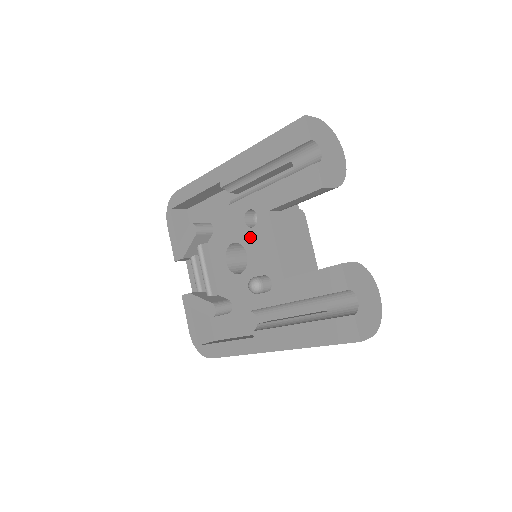
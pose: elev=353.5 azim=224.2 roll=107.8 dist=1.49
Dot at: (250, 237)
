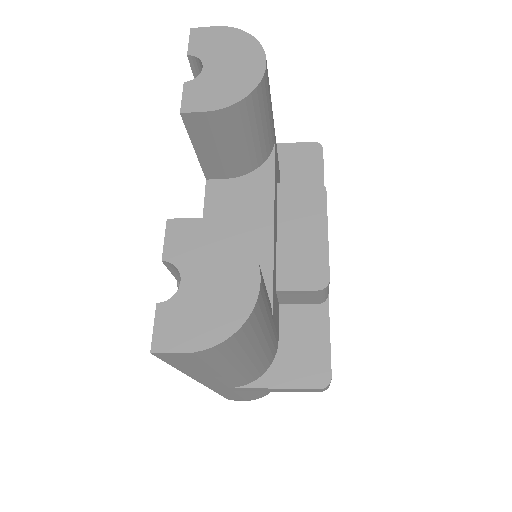
Dot at: occluded
